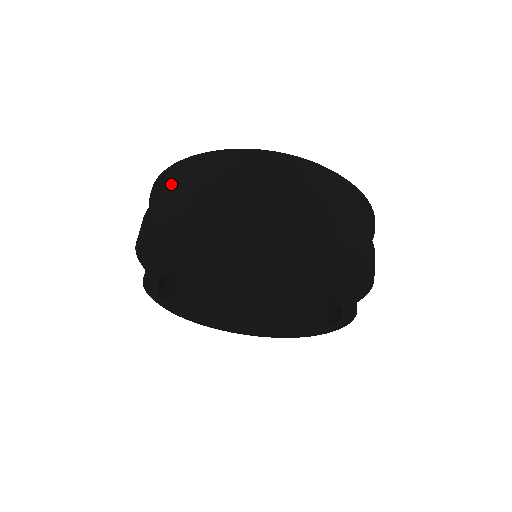
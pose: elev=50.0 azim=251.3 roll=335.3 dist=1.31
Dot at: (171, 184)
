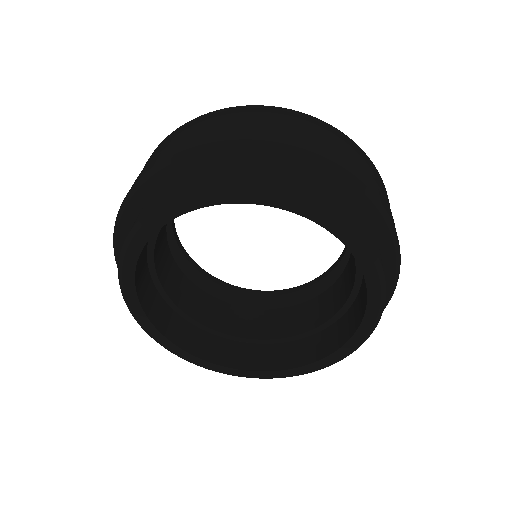
Dot at: occluded
